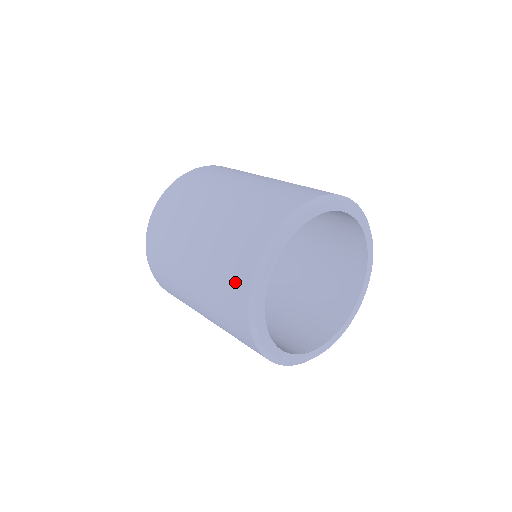
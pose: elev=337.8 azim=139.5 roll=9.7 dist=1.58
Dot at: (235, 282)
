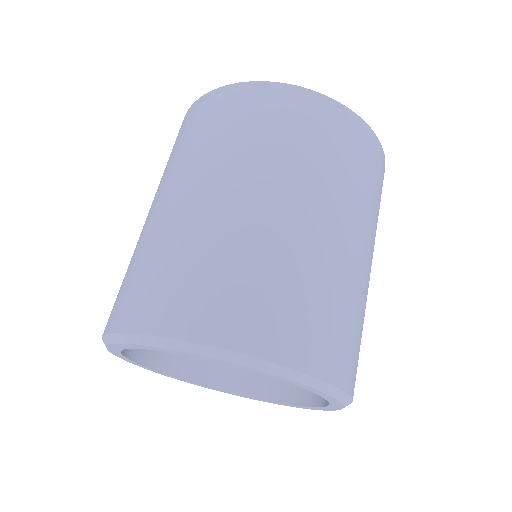
Dot at: (118, 302)
